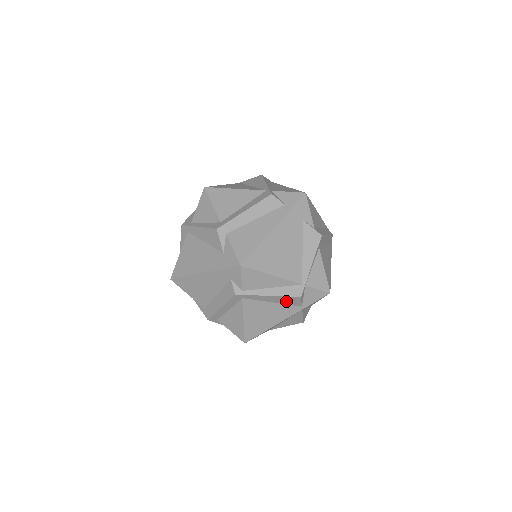
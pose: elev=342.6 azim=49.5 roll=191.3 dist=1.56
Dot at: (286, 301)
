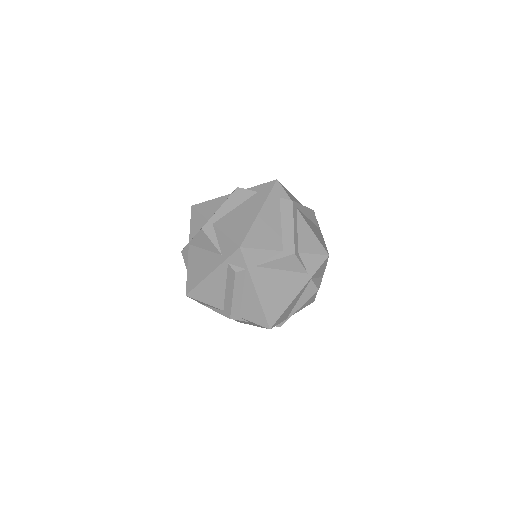
Dot at: (311, 217)
